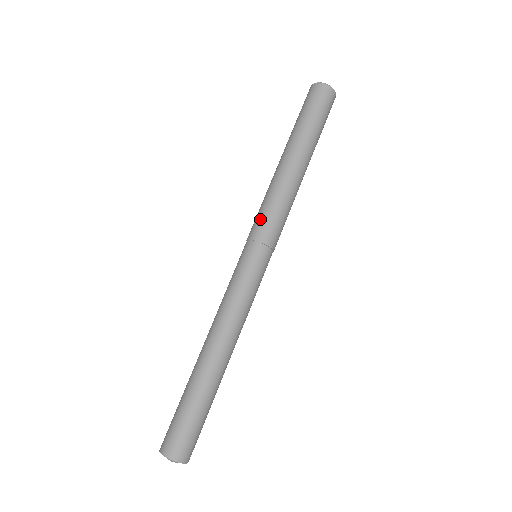
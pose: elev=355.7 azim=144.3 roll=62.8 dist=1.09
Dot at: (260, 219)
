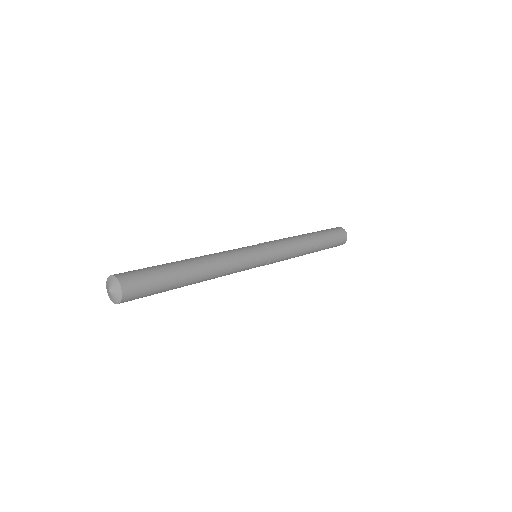
Dot at: (275, 241)
